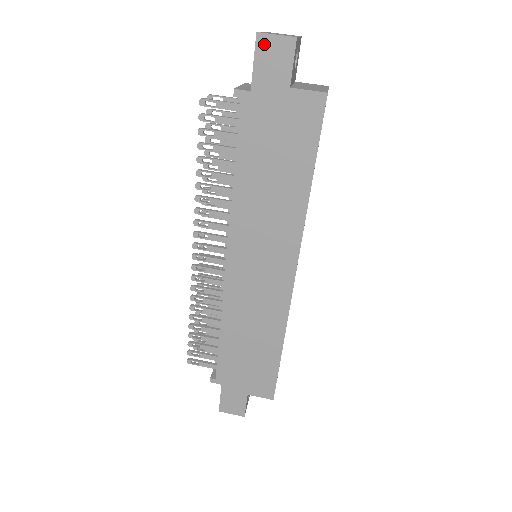
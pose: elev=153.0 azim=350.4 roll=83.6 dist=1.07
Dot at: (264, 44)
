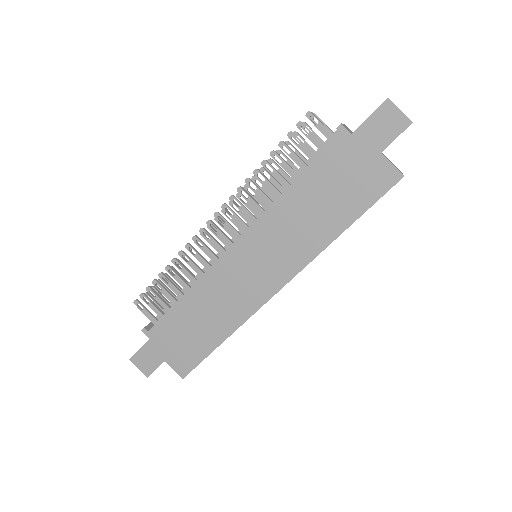
Dot at: (387, 109)
